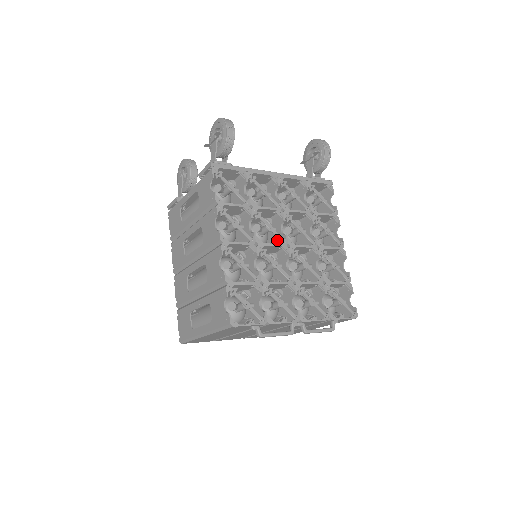
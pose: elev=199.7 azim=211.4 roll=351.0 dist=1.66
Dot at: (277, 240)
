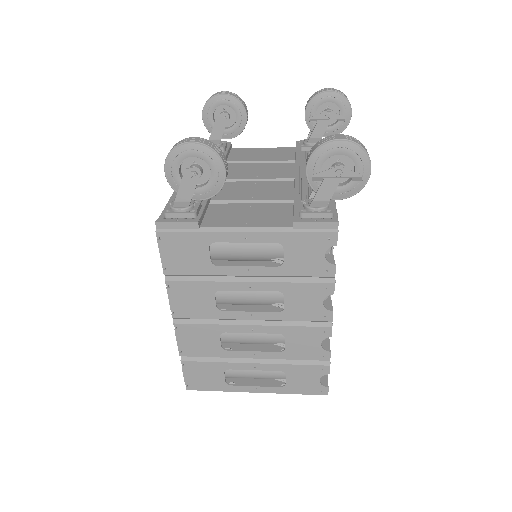
Dot at: occluded
